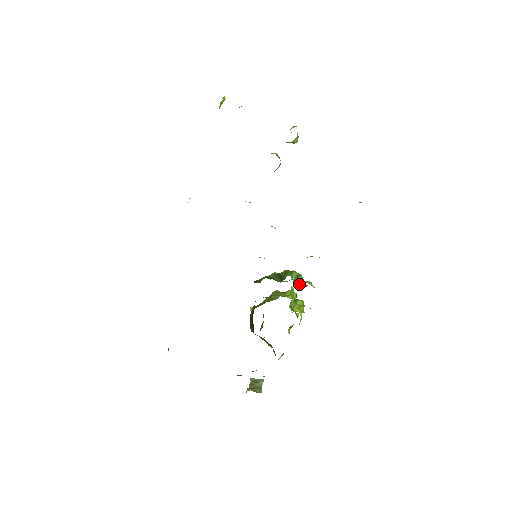
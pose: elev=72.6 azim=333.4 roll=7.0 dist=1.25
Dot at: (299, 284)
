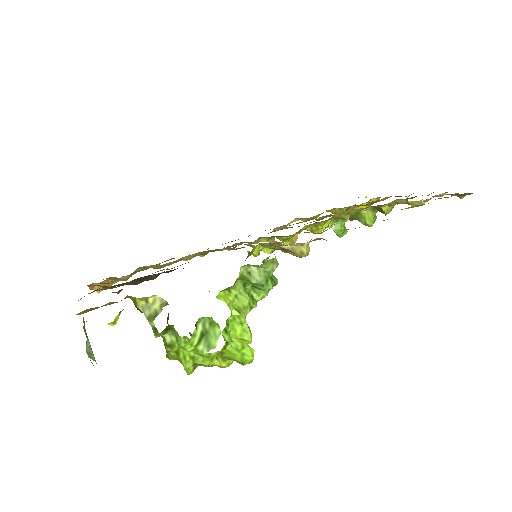
Dot at: occluded
